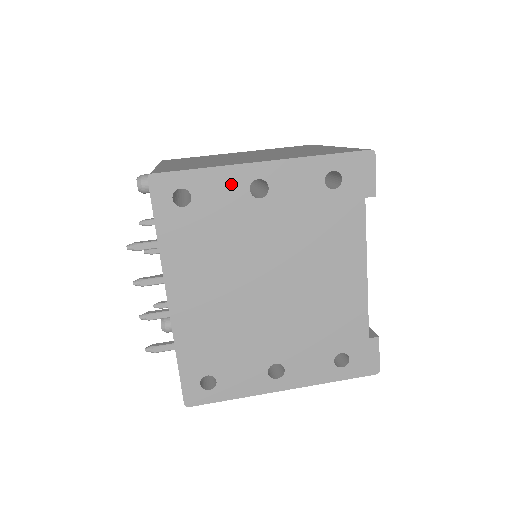
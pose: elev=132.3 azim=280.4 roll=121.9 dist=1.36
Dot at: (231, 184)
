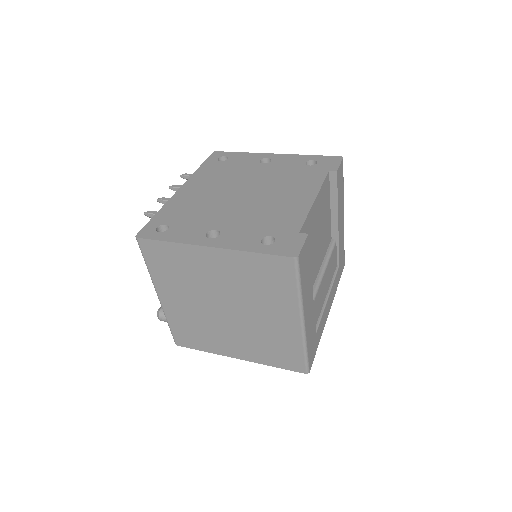
Dot at: (252, 158)
